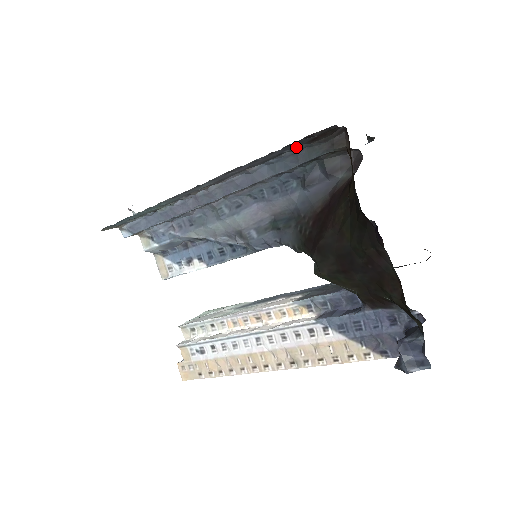
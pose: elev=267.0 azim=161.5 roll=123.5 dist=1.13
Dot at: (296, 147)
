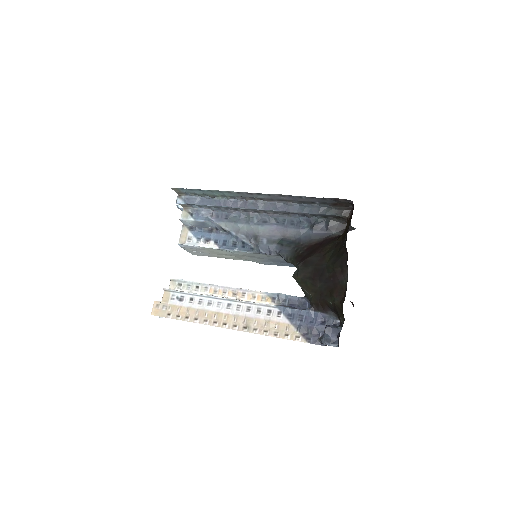
Dot at: (323, 204)
